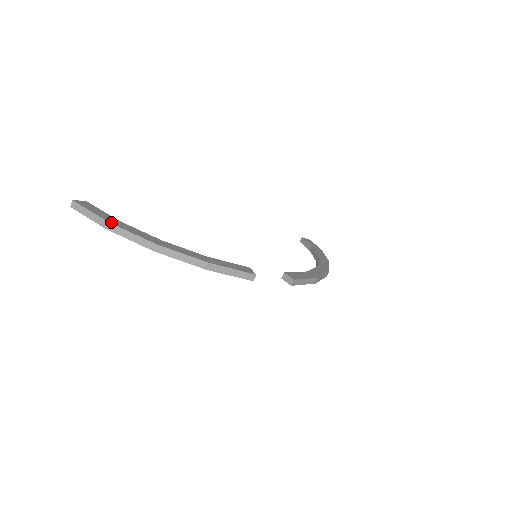
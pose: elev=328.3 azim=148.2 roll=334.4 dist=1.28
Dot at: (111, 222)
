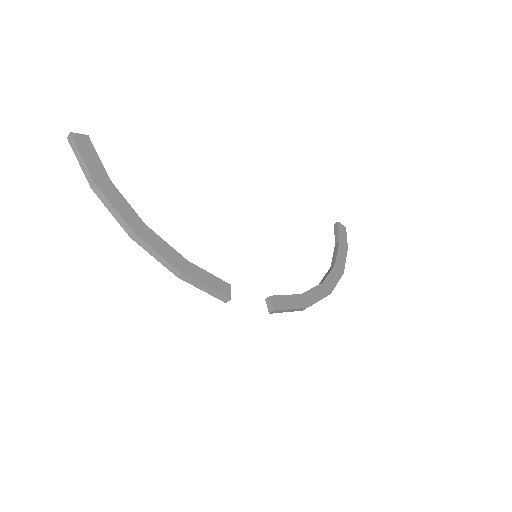
Dot at: (98, 183)
